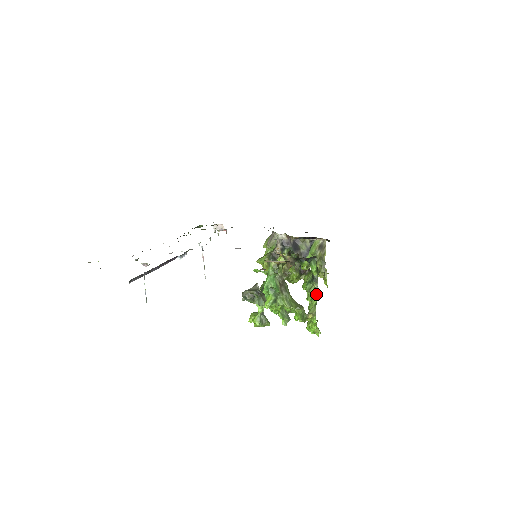
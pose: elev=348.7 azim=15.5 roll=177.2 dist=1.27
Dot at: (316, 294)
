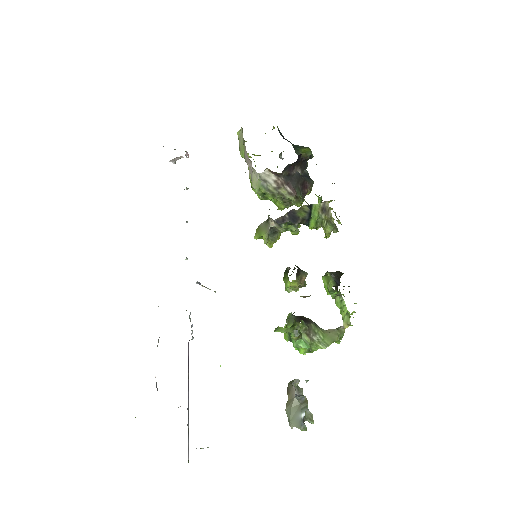
Dot at: (344, 305)
